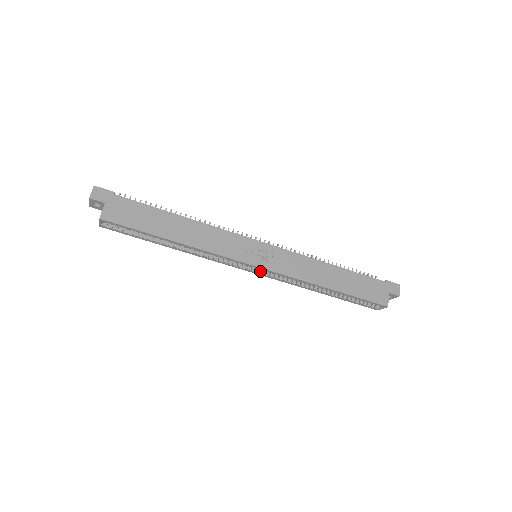
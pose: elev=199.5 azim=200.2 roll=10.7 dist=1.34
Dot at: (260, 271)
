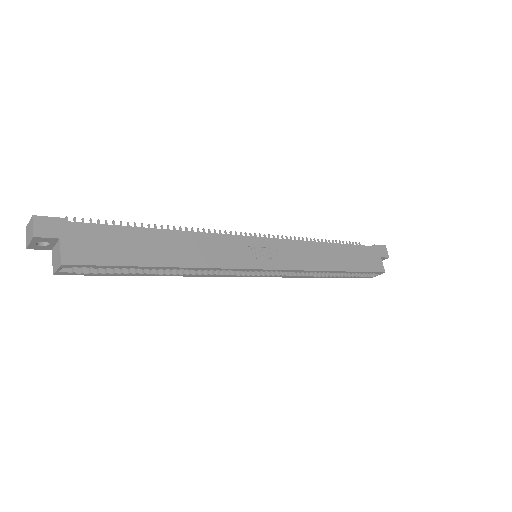
Dot at: (264, 273)
